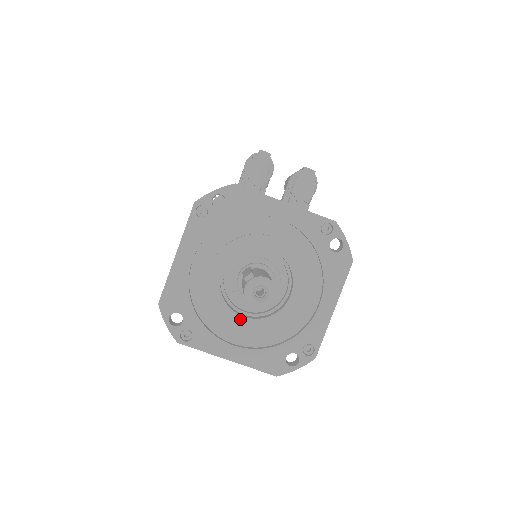
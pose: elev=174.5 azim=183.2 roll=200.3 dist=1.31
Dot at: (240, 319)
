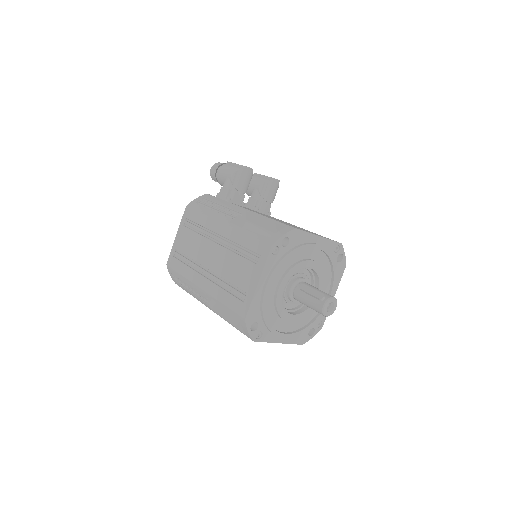
Dot at: (291, 317)
